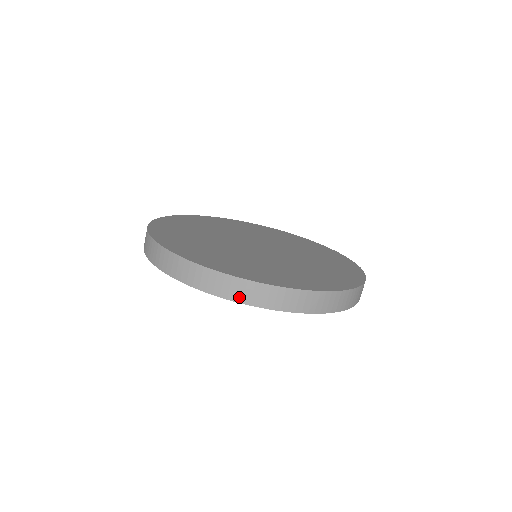
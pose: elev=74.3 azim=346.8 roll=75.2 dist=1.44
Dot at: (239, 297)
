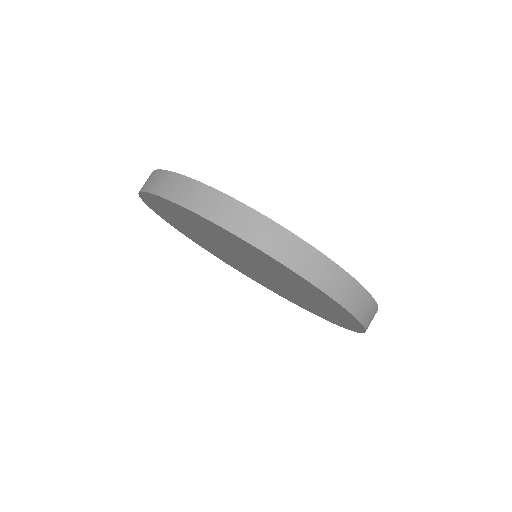
Dot at: (161, 190)
